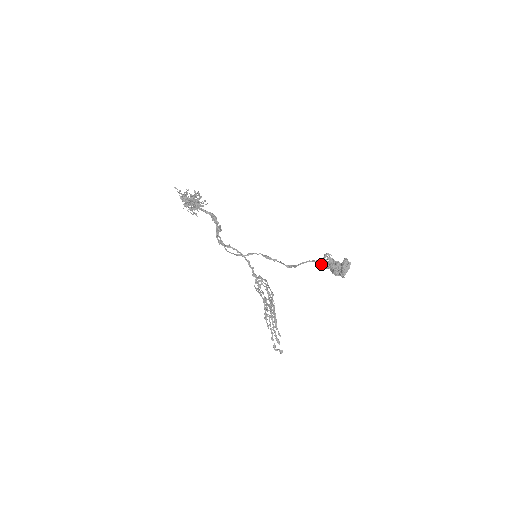
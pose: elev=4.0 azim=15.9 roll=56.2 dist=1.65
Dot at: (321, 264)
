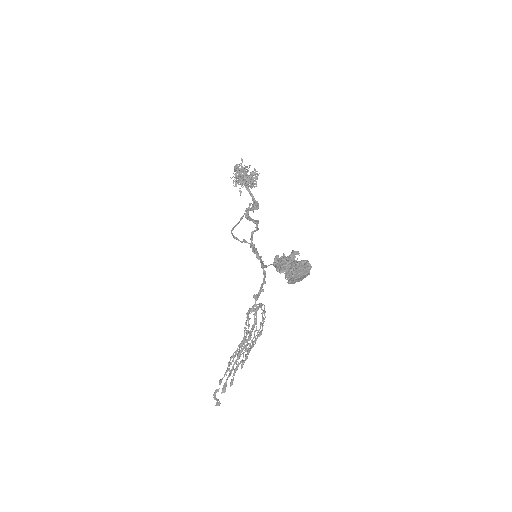
Dot at: occluded
